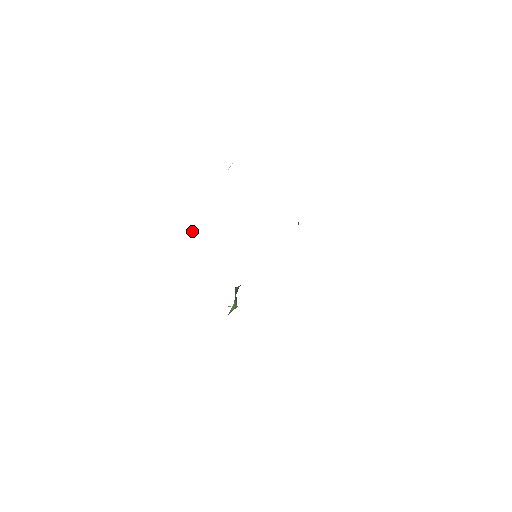
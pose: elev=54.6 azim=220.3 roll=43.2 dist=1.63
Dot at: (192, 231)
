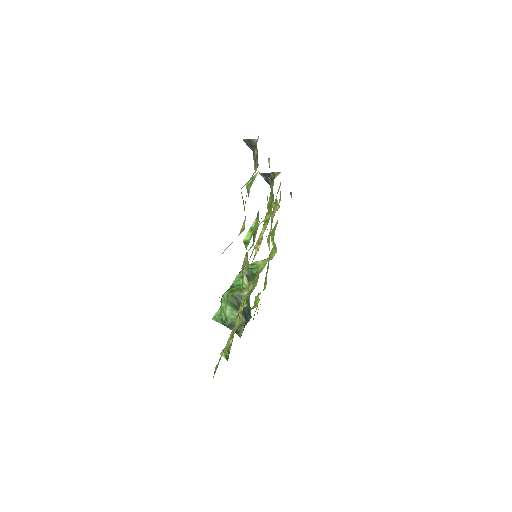
Dot at: occluded
